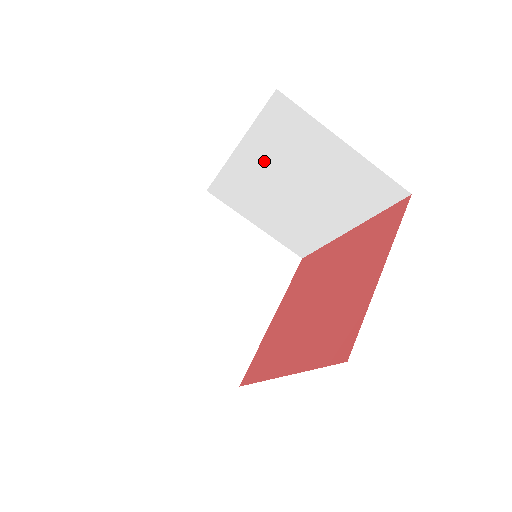
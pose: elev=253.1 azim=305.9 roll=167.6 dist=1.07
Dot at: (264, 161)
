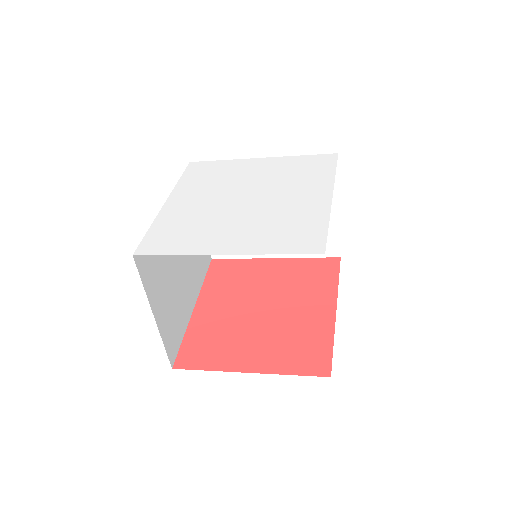
Dot at: occluded
